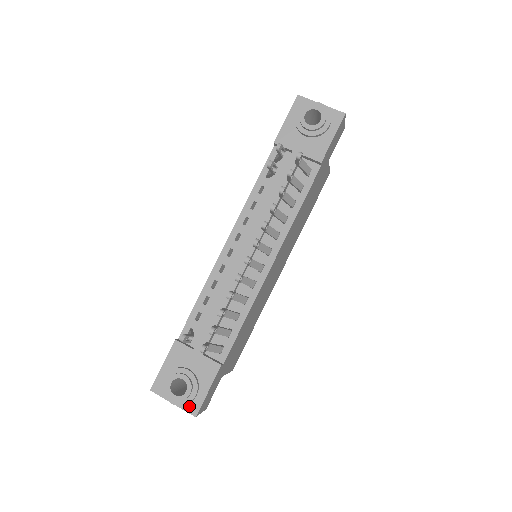
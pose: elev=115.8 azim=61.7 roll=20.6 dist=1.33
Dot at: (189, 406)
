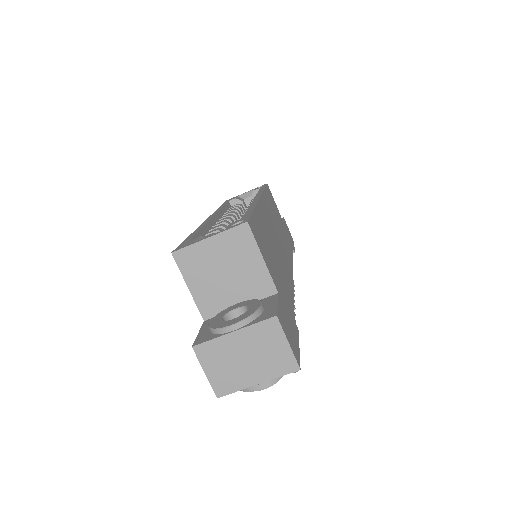
Dot at: occluded
